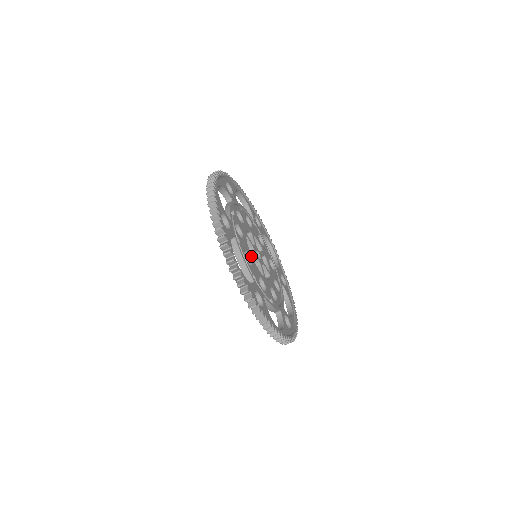
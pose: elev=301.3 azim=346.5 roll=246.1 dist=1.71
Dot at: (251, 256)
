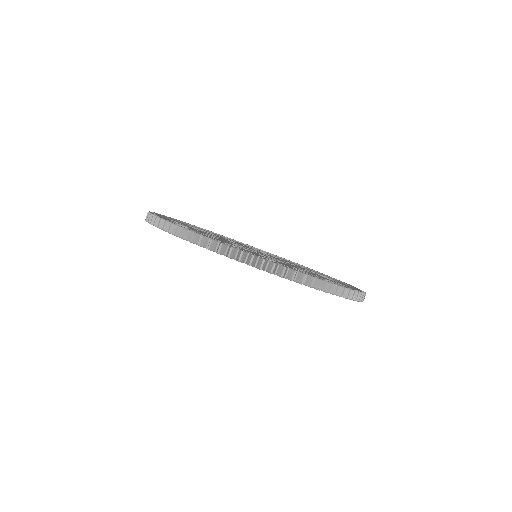
Dot at: (225, 241)
